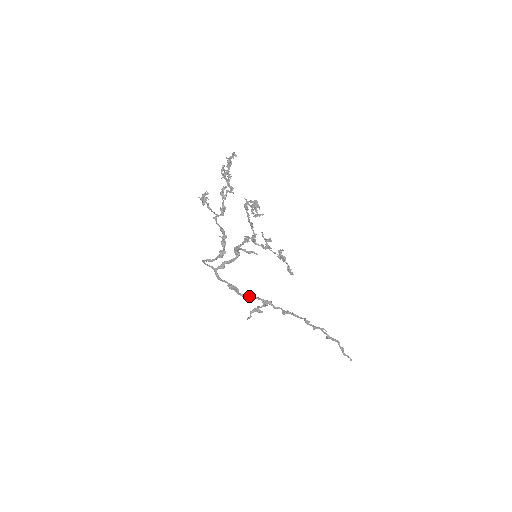
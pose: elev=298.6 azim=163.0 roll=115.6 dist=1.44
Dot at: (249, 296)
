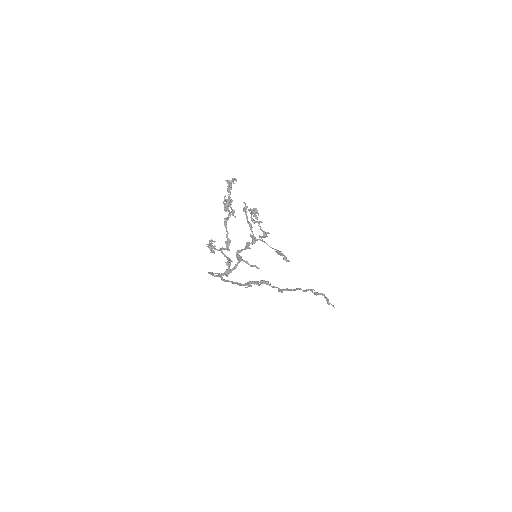
Dot at: (249, 284)
